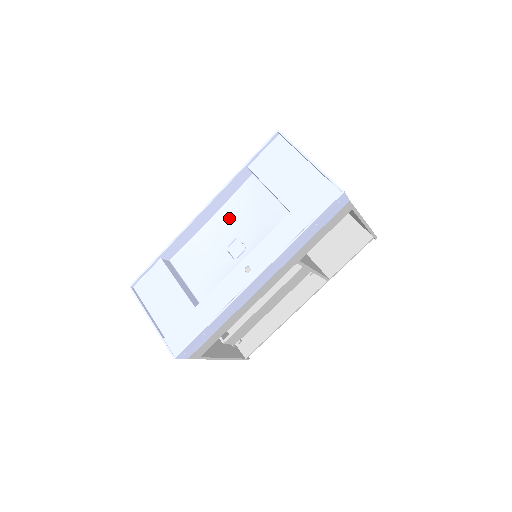
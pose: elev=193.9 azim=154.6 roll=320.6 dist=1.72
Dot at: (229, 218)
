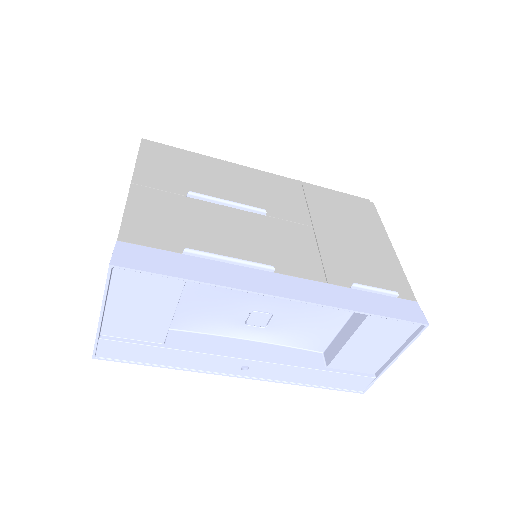
Dot at: occluded
